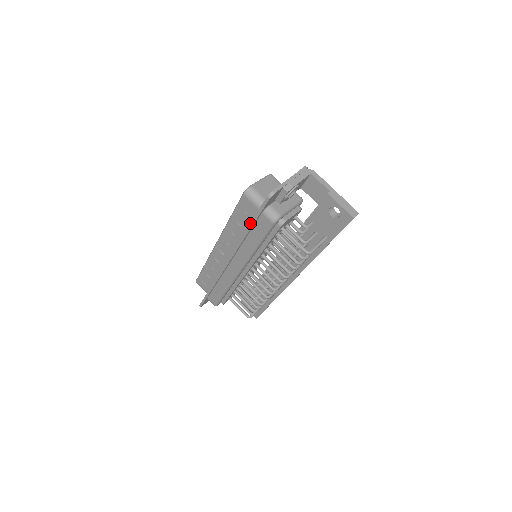
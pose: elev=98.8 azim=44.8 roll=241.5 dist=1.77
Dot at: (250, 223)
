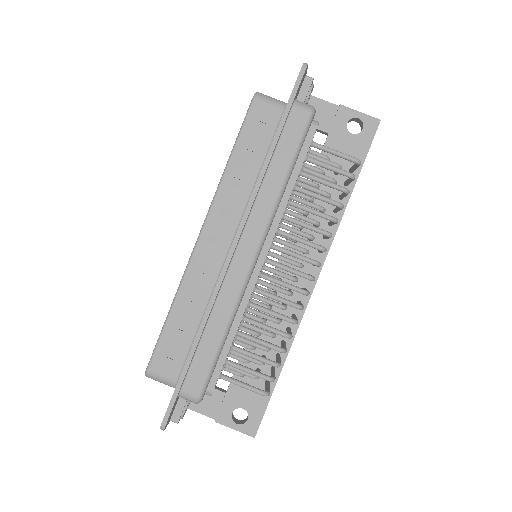
Dot at: occluded
